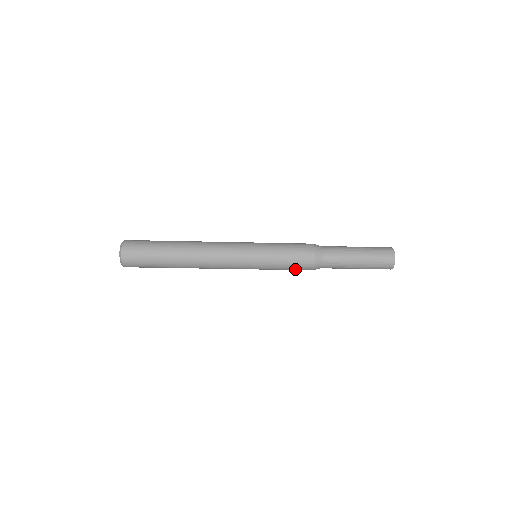
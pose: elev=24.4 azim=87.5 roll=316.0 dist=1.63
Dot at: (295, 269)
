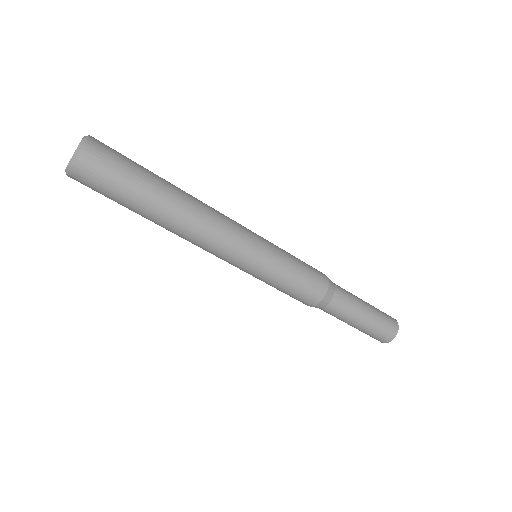
Dot at: (292, 296)
